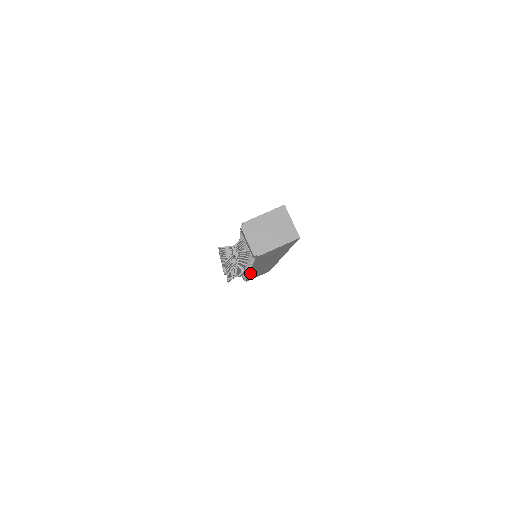
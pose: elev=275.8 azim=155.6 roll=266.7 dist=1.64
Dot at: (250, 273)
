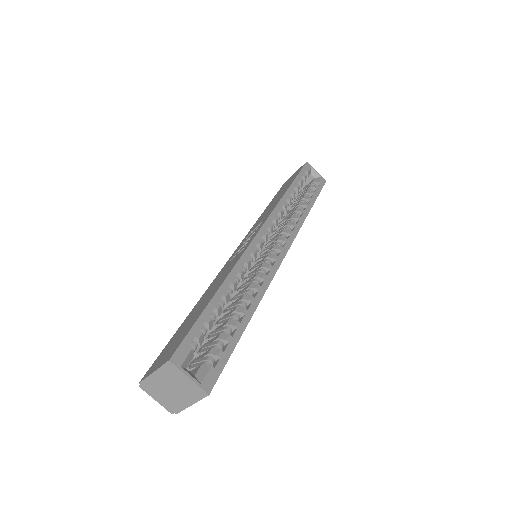
Dot at: occluded
